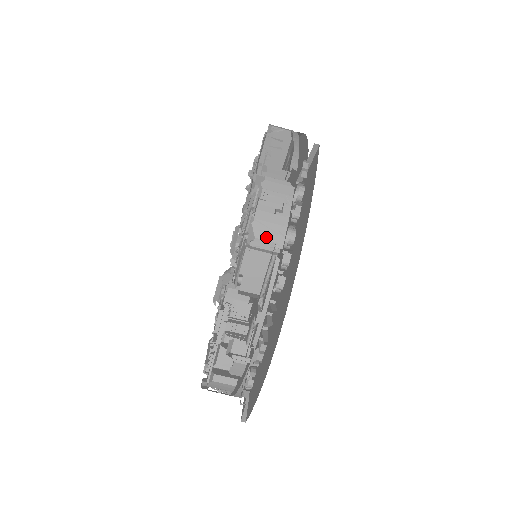
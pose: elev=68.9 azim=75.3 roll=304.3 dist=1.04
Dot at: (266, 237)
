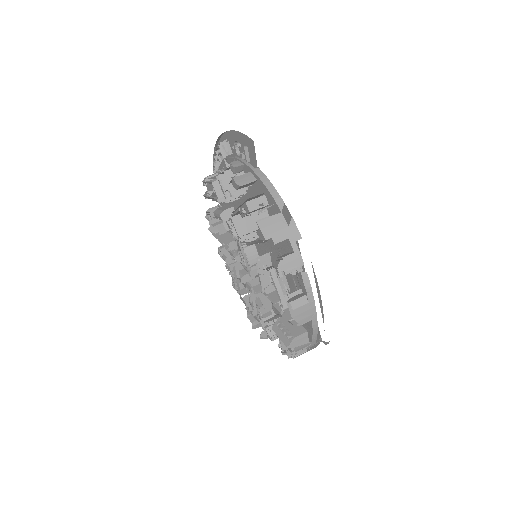
Dot at: occluded
